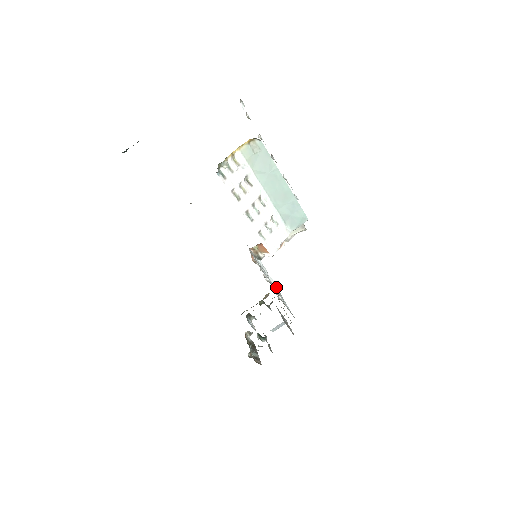
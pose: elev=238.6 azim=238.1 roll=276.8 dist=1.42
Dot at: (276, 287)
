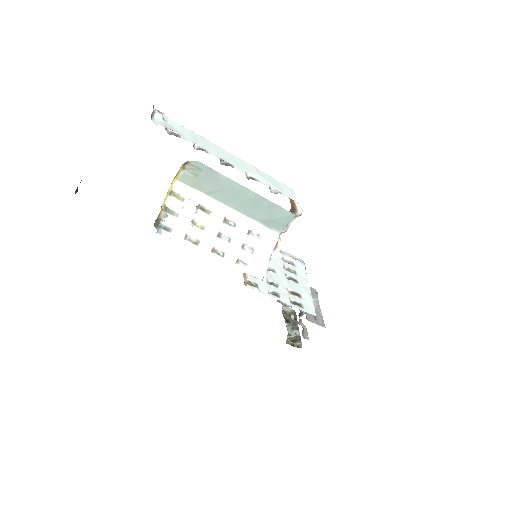
Dot at: (296, 262)
